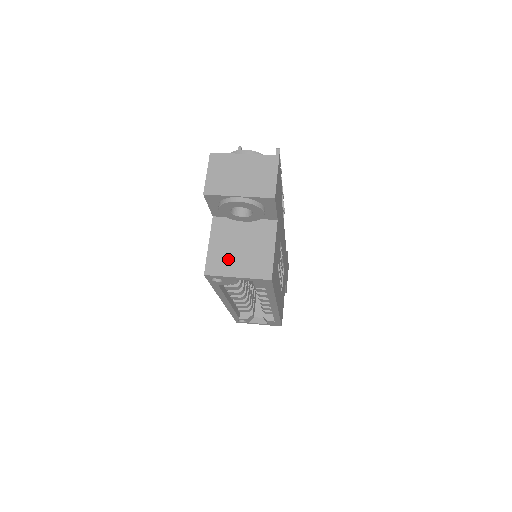
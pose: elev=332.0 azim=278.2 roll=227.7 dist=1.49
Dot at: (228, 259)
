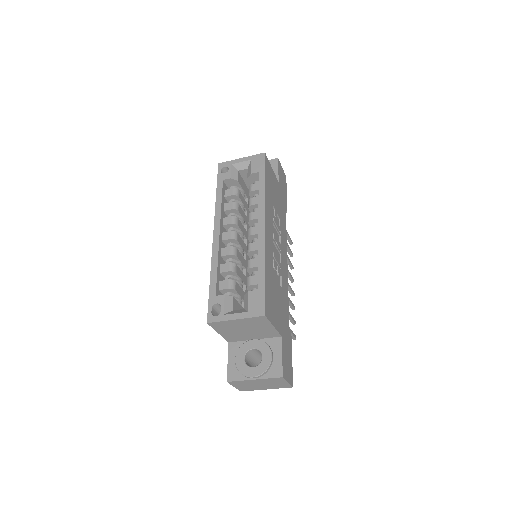
Dot at: occluded
